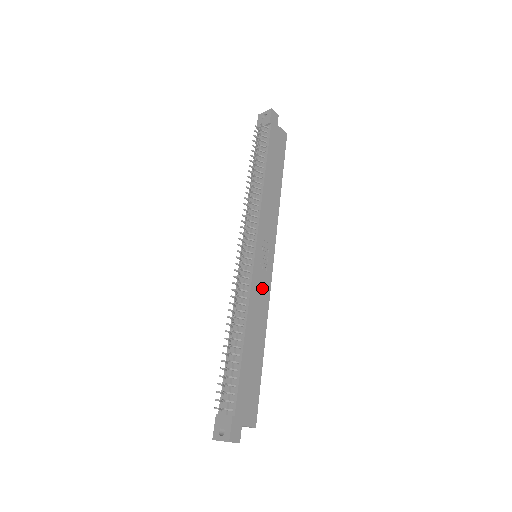
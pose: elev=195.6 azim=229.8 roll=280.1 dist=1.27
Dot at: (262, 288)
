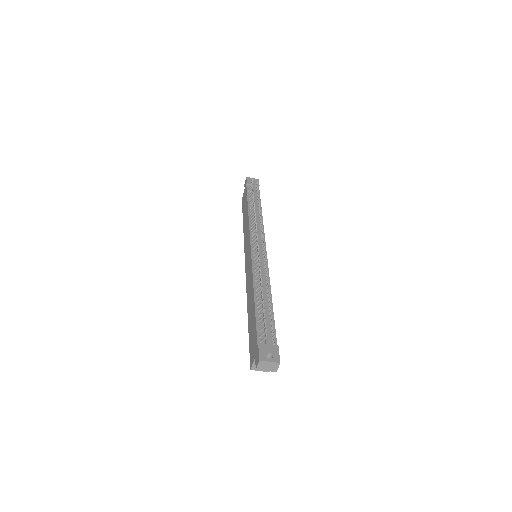
Dot at: occluded
